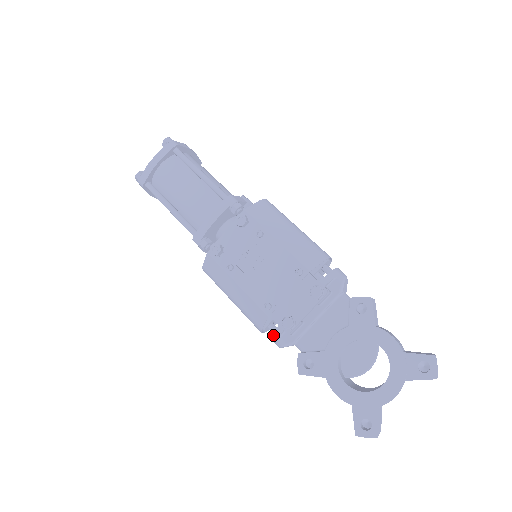
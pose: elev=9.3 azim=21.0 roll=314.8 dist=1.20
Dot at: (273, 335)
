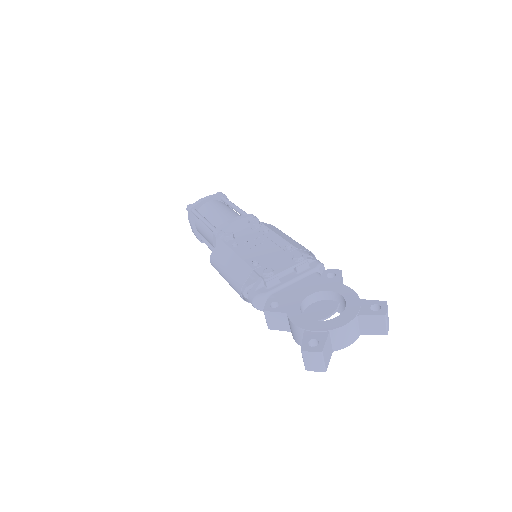
Dot at: (251, 289)
